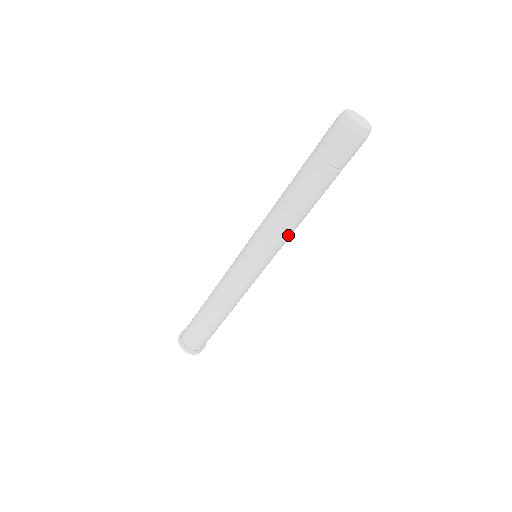
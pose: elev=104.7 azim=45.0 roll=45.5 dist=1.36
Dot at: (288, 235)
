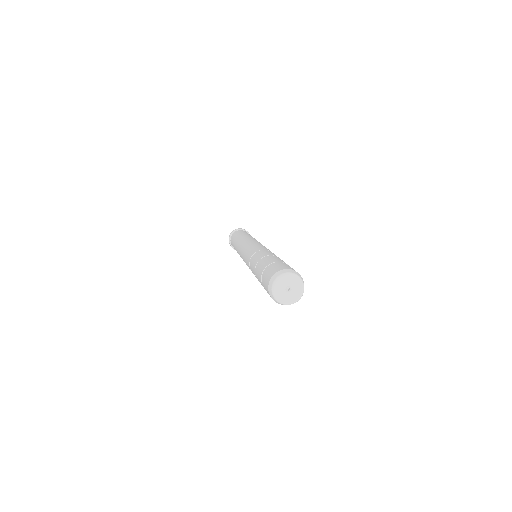
Dot at: occluded
